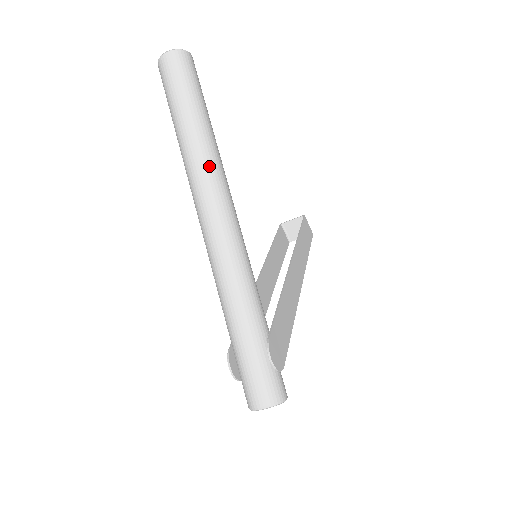
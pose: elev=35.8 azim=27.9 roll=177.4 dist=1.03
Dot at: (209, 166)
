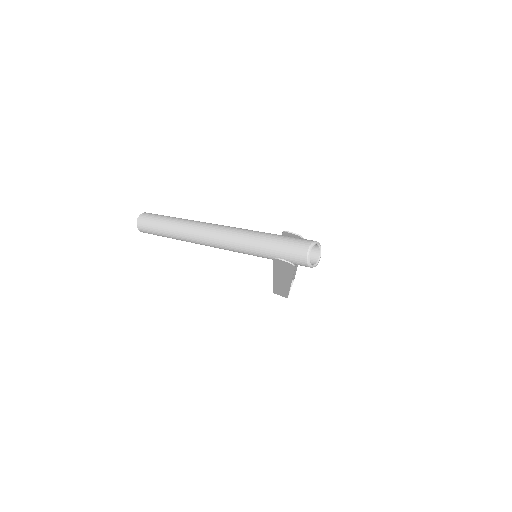
Dot at: (192, 222)
